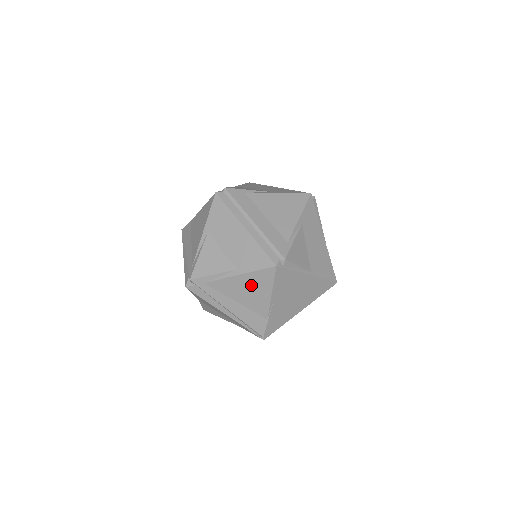
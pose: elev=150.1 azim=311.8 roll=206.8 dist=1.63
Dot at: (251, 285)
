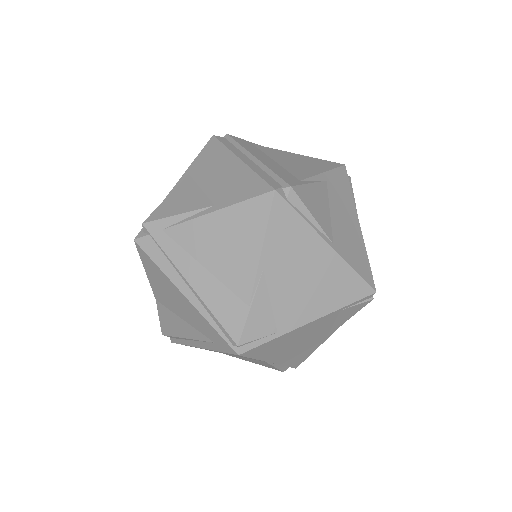
Dot at: (231, 231)
